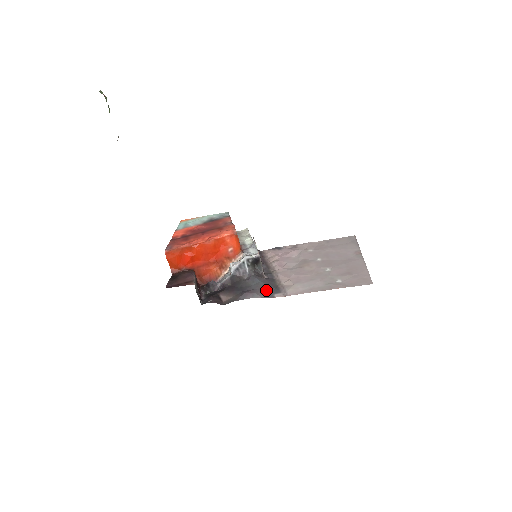
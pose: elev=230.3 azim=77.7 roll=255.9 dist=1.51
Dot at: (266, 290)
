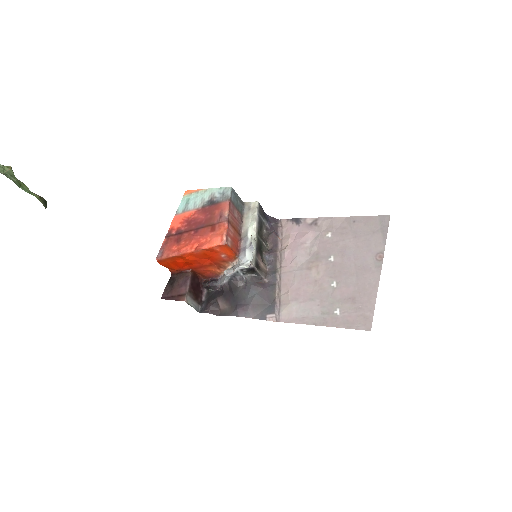
Dot at: (260, 307)
